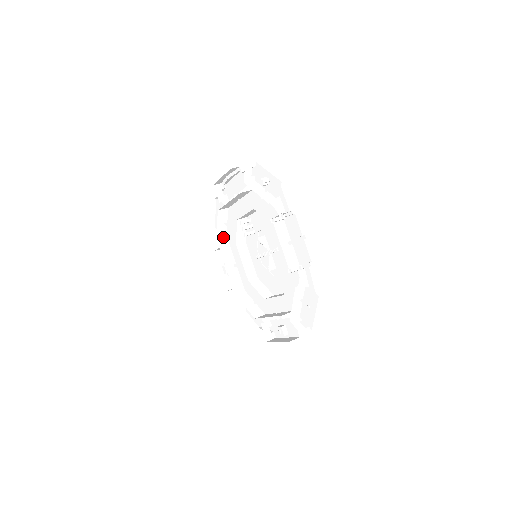
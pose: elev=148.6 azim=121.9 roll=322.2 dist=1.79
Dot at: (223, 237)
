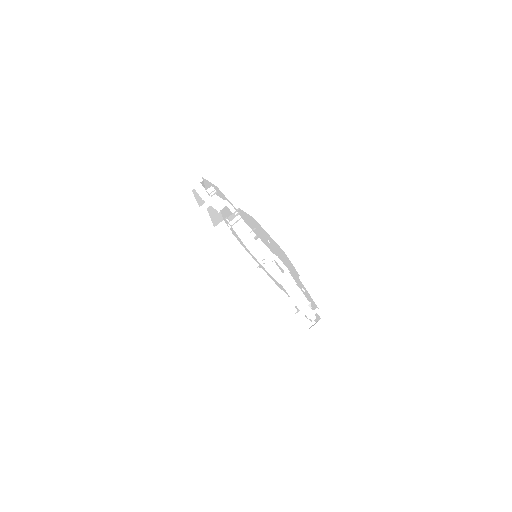
Dot at: (237, 247)
